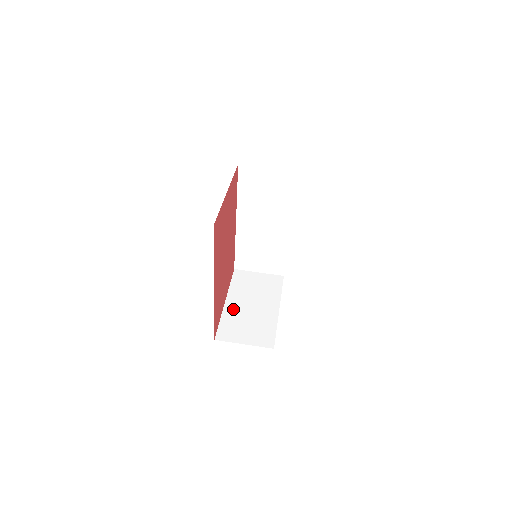
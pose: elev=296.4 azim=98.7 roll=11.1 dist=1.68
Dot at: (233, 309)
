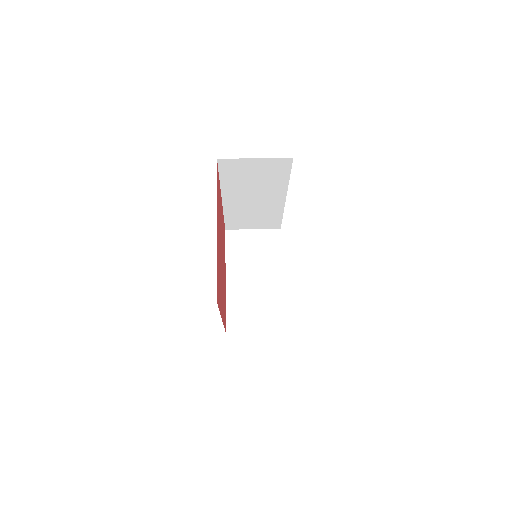
Dot at: (236, 289)
